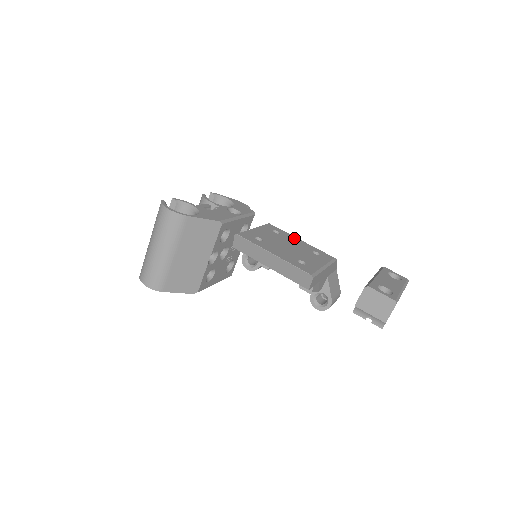
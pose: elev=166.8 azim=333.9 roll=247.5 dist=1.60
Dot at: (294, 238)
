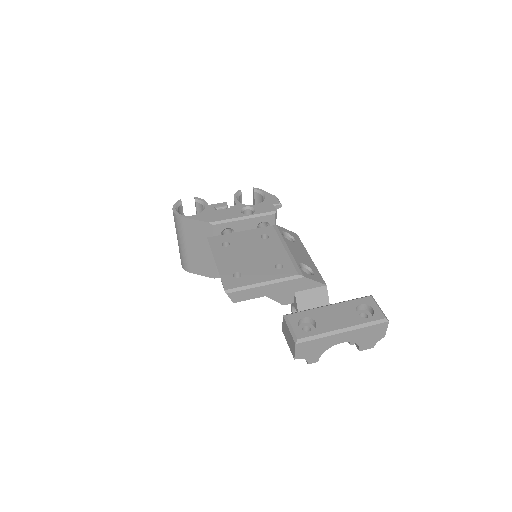
Dot at: (278, 245)
